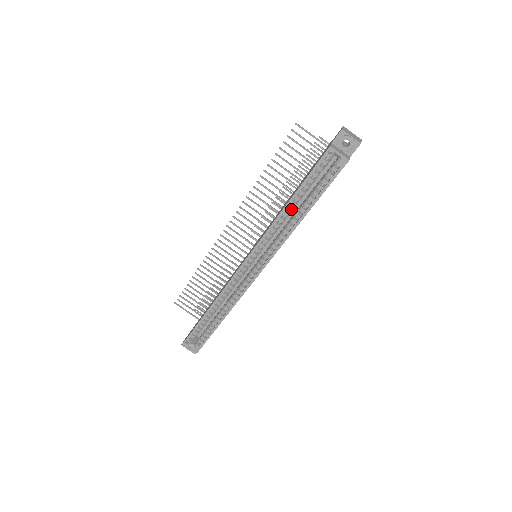
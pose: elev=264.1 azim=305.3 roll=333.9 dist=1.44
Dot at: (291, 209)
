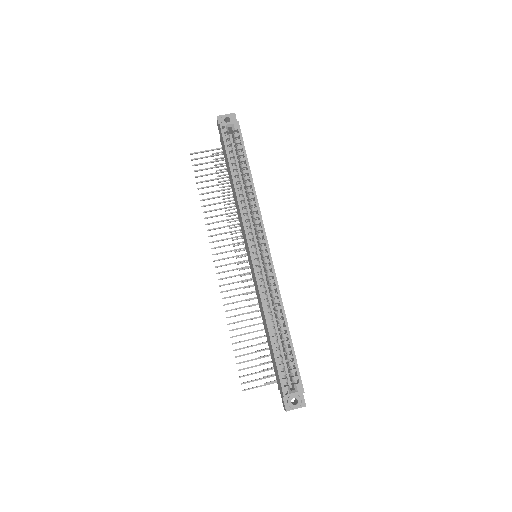
Dot at: (239, 185)
